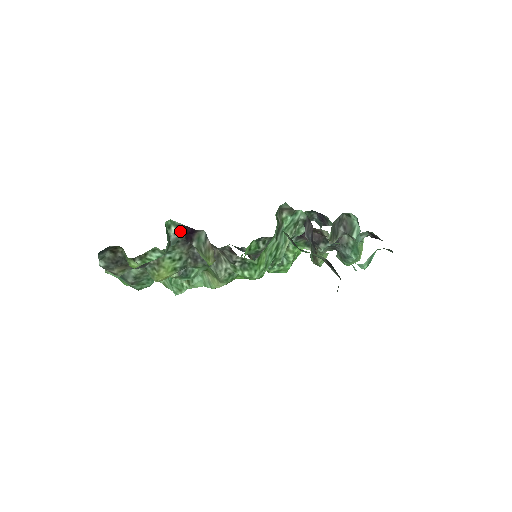
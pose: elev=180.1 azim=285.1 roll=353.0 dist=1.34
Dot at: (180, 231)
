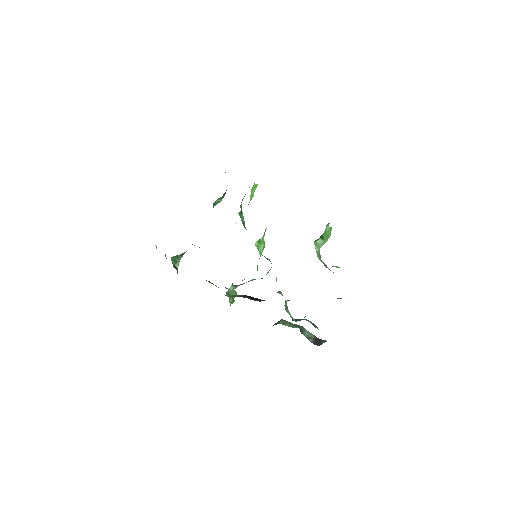
Dot at: occluded
